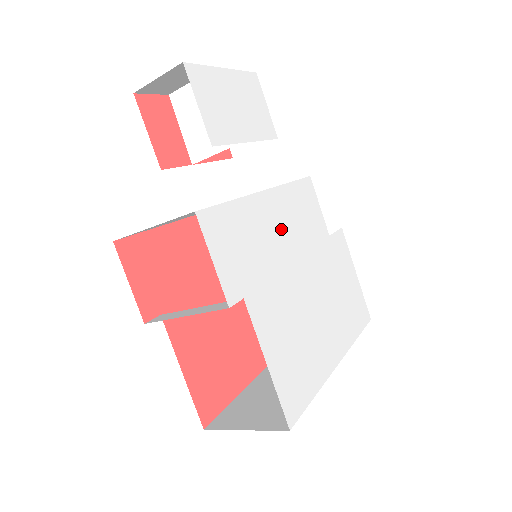
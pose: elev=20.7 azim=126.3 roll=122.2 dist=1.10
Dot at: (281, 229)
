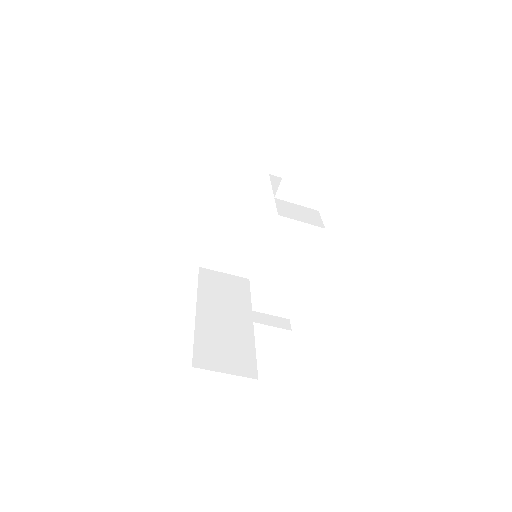
Dot at: occluded
